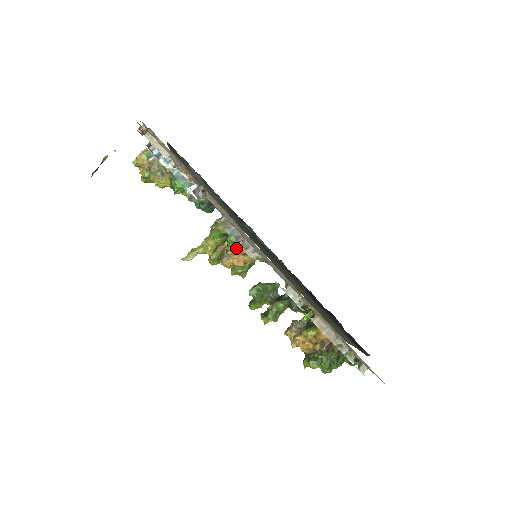
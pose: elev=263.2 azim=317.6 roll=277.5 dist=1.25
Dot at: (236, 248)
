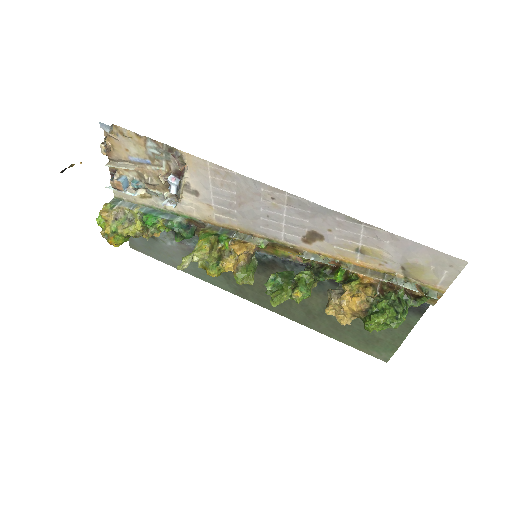
Dot at: (232, 240)
